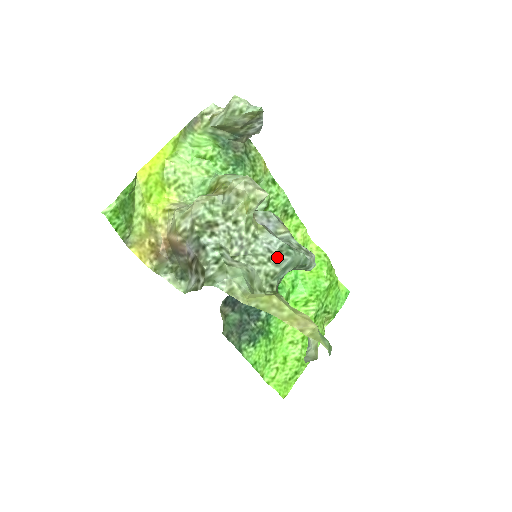
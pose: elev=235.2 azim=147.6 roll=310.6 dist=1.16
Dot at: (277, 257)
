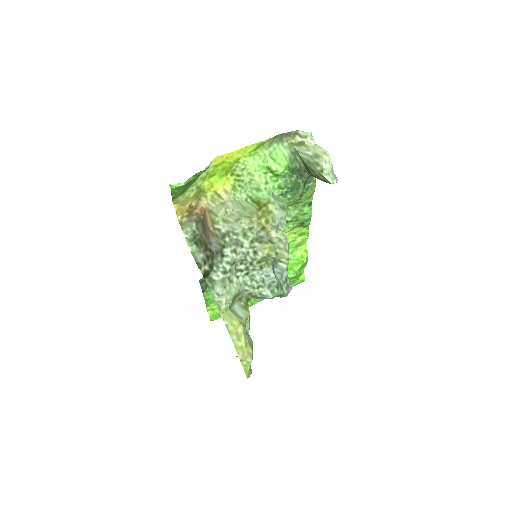
Dot at: (265, 289)
